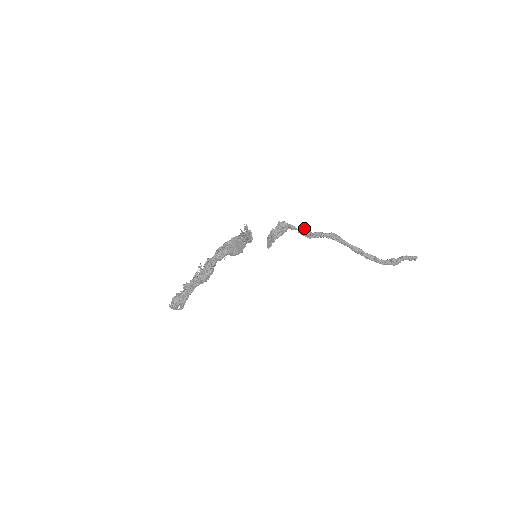
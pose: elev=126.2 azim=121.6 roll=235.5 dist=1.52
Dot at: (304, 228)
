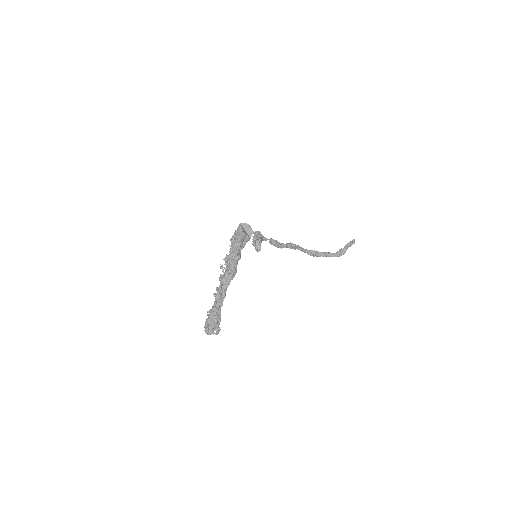
Dot at: (271, 238)
